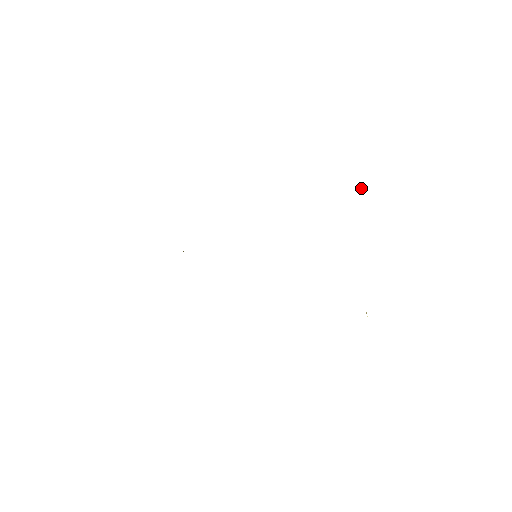
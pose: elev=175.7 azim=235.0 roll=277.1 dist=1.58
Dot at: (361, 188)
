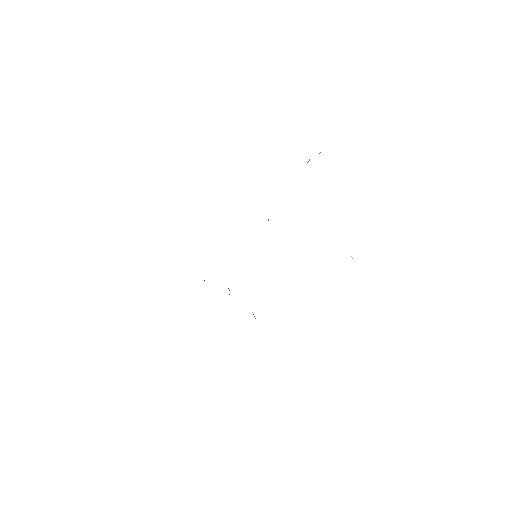
Dot at: occluded
